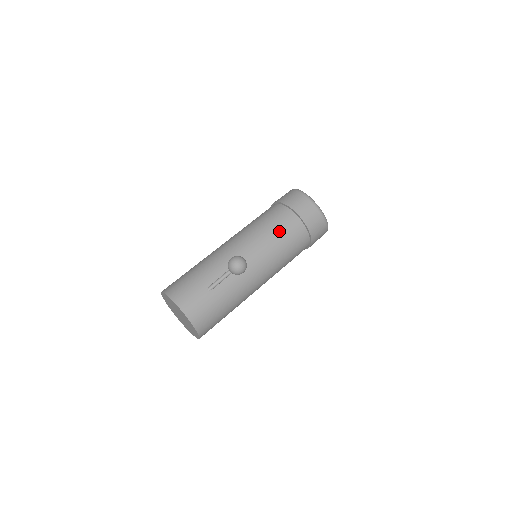
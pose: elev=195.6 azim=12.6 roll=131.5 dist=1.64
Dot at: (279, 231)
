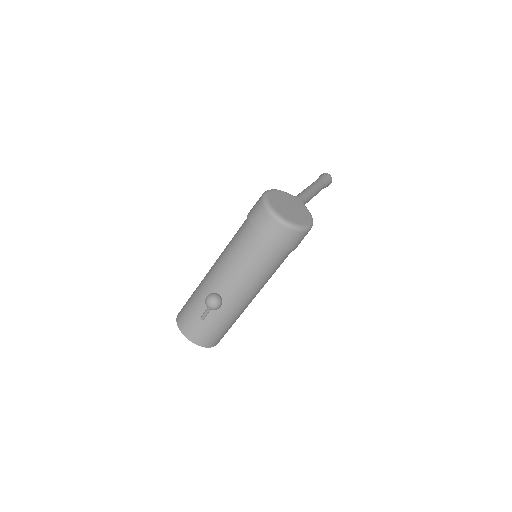
Dot at: (248, 256)
